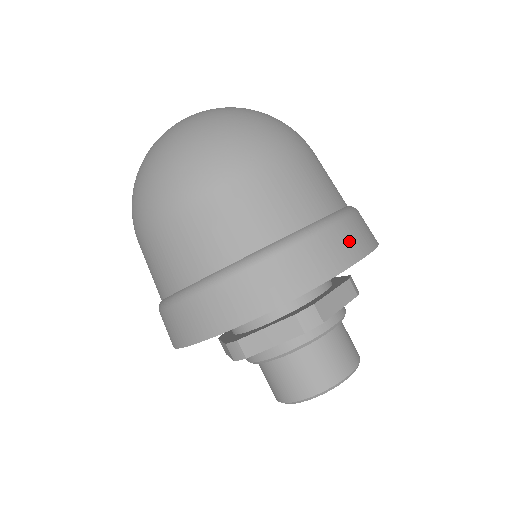
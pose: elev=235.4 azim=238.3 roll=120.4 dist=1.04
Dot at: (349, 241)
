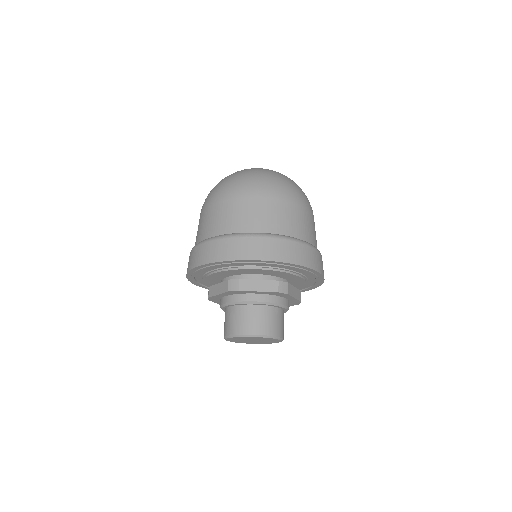
Dot at: (320, 263)
